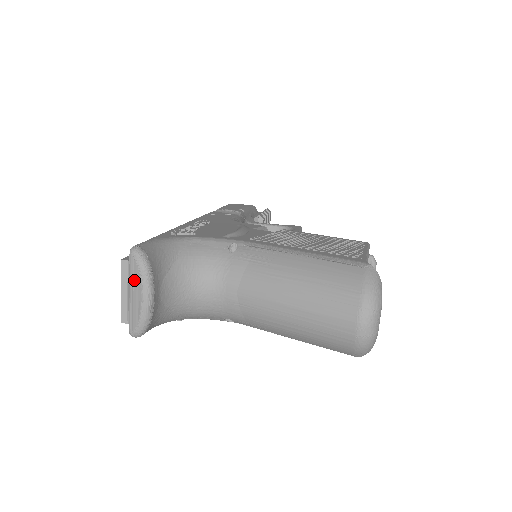
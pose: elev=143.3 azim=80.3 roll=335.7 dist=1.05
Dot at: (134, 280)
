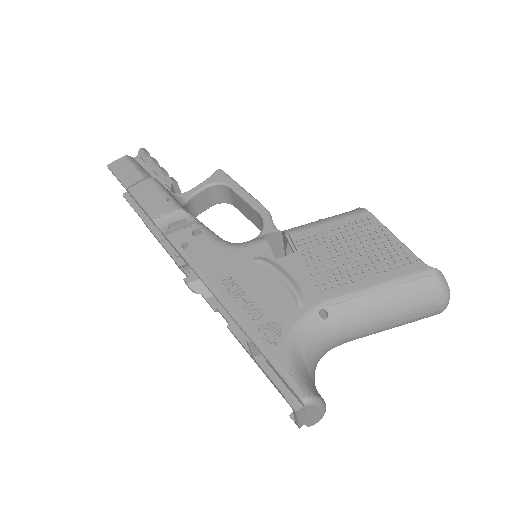
Dot at: (312, 412)
